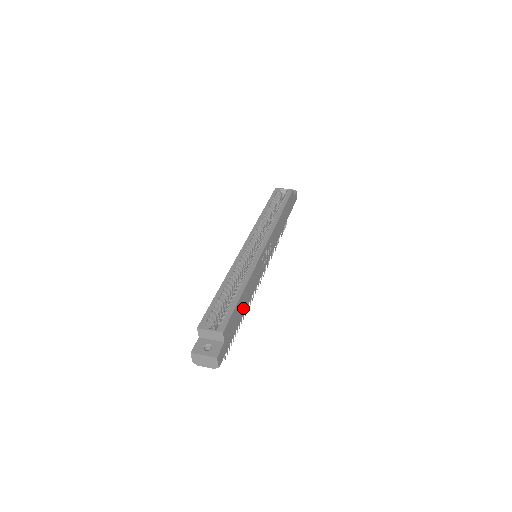
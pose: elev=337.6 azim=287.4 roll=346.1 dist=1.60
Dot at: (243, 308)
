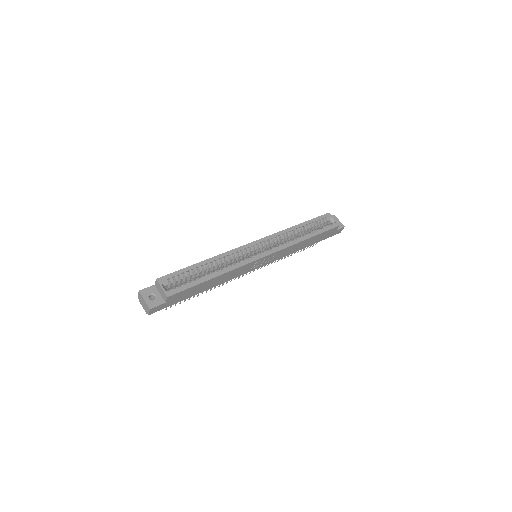
Dot at: (205, 288)
